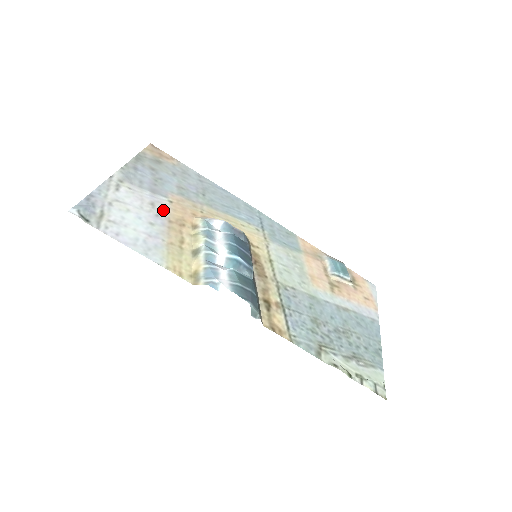
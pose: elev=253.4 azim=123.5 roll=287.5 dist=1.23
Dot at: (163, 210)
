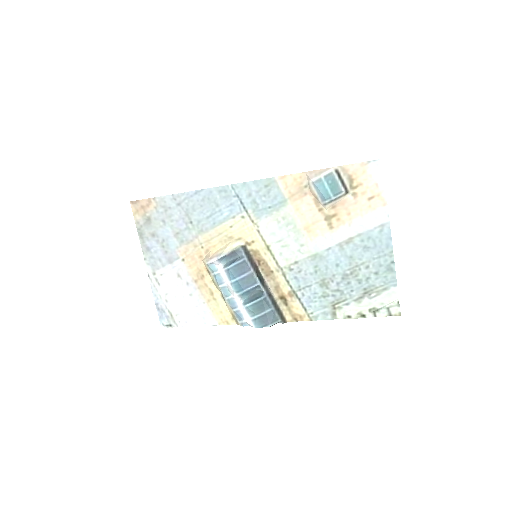
Dot at: (186, 275)
